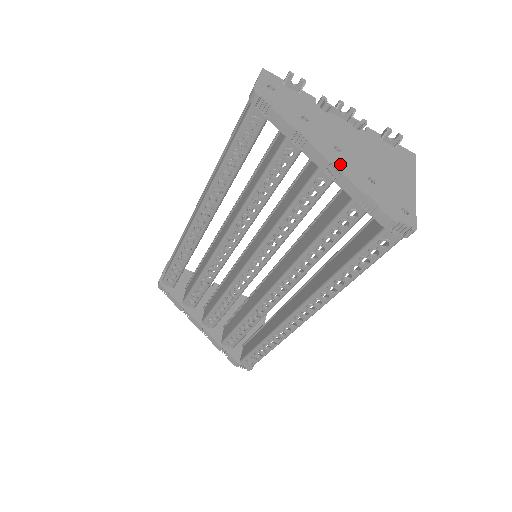
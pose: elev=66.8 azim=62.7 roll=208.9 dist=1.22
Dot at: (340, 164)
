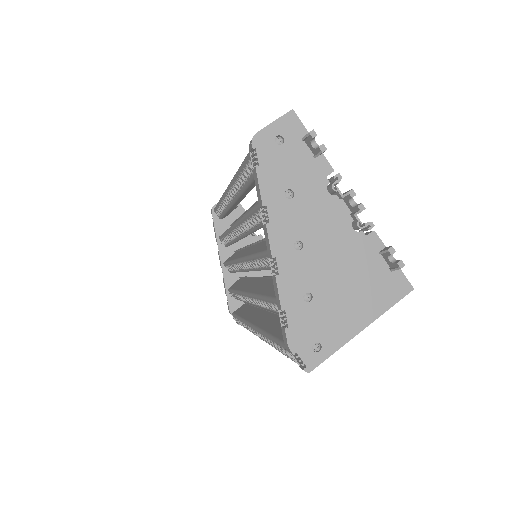
Dot at: (283, 263)
